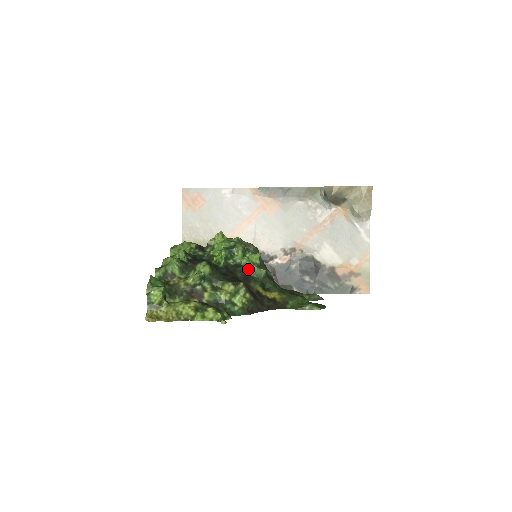
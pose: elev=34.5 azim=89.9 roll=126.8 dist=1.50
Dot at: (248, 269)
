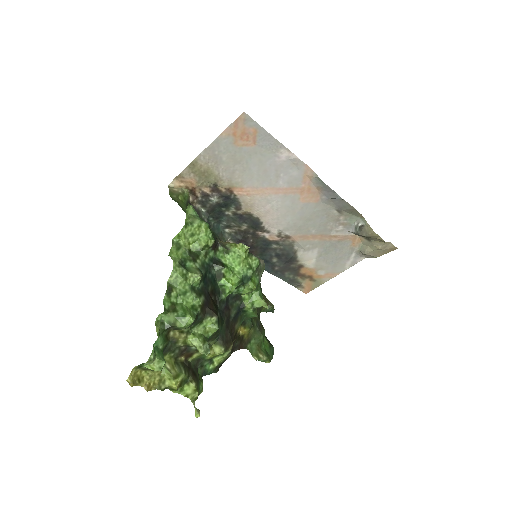
Dot at: (244, 308)
